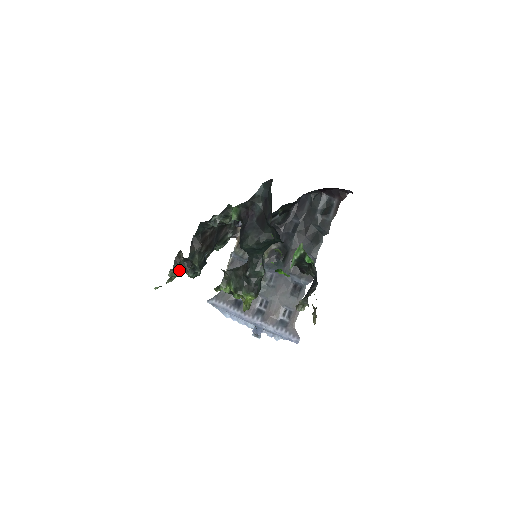
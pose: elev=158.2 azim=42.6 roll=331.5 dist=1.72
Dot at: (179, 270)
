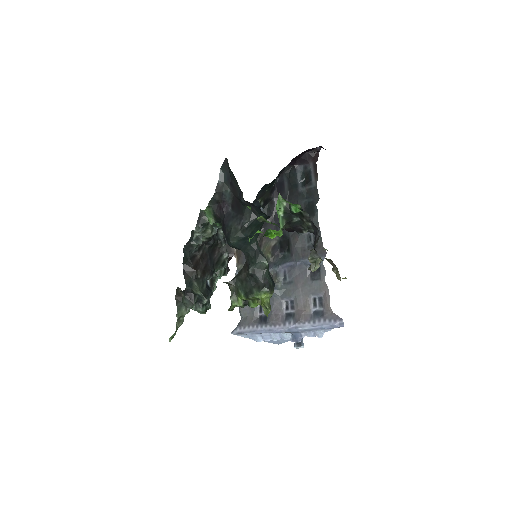
Dot at: (184, 308)
